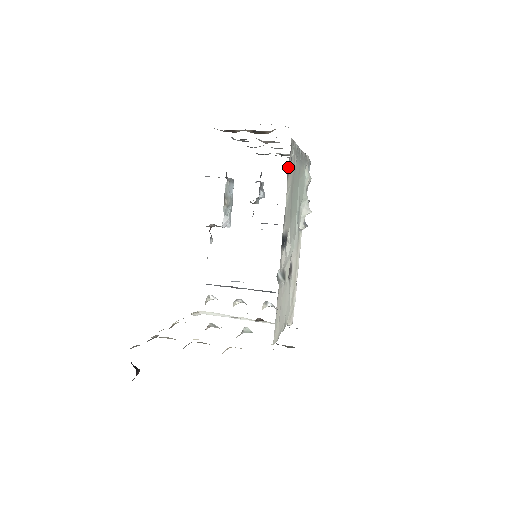
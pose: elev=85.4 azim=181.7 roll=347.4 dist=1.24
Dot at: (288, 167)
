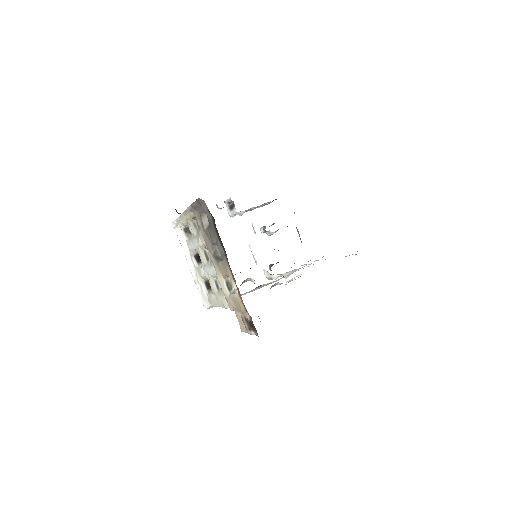
Dot at: occluded
